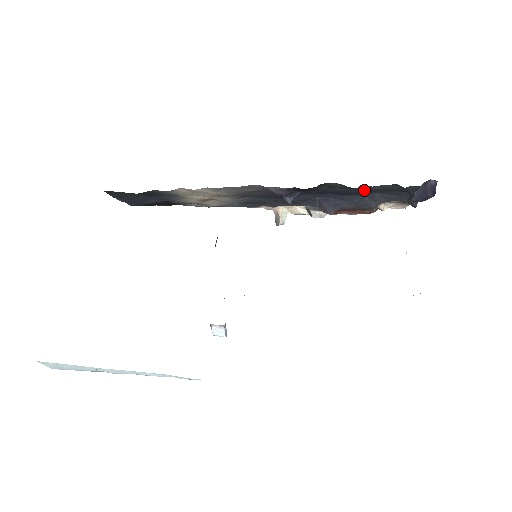
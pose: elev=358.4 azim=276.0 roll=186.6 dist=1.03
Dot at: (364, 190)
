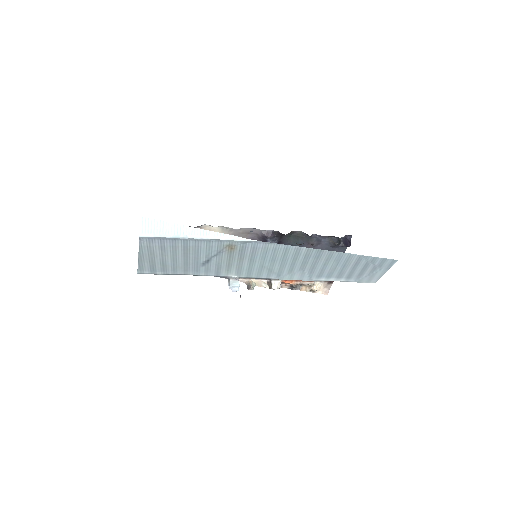
Dot at: occluded
